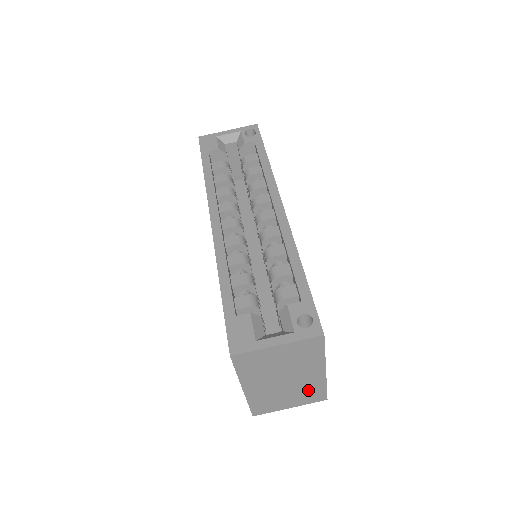
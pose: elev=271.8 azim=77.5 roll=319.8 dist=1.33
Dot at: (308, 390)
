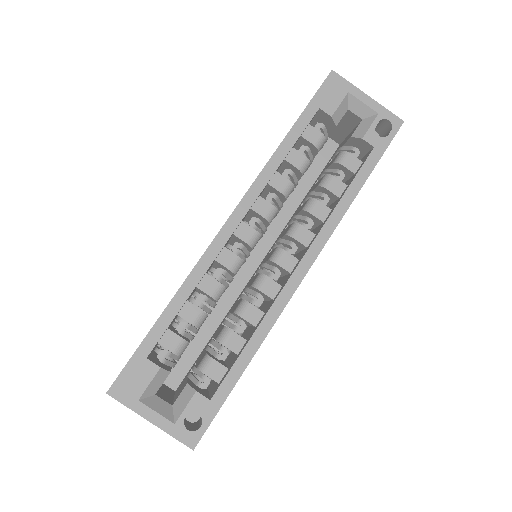
Dot at: occluded
